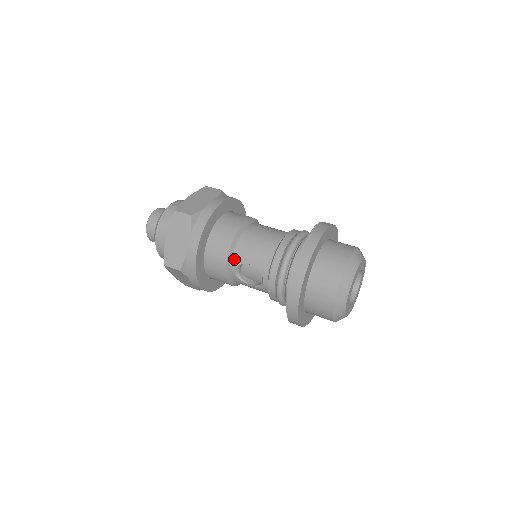
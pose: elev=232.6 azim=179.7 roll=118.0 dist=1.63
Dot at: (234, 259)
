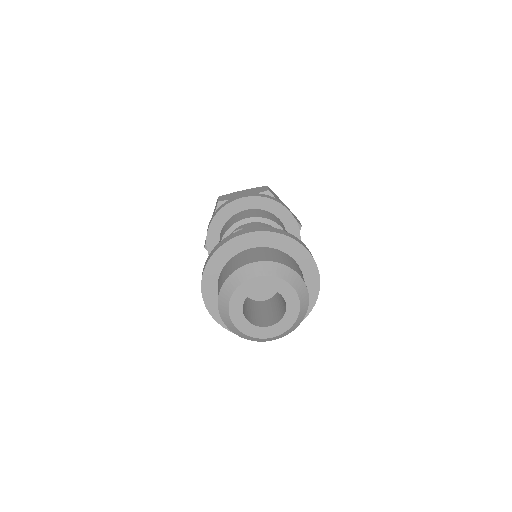
Dot at: (246, 224)
